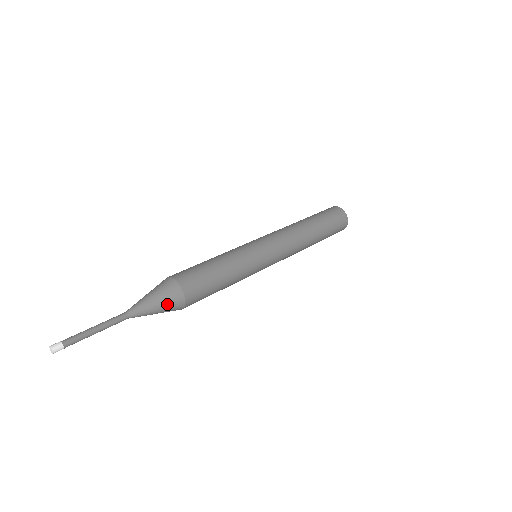
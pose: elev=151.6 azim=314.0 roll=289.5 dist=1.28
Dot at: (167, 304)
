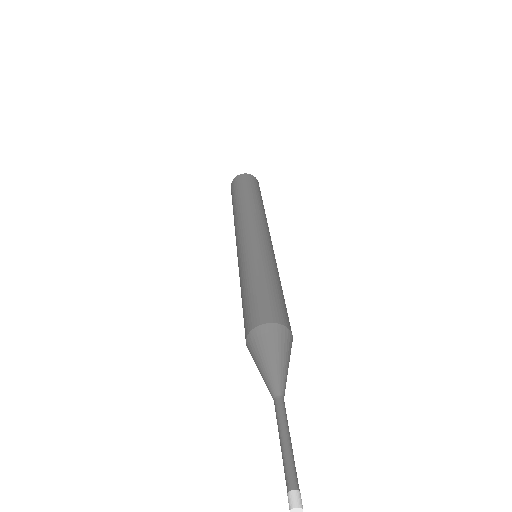
Dot at: (286, 349)
